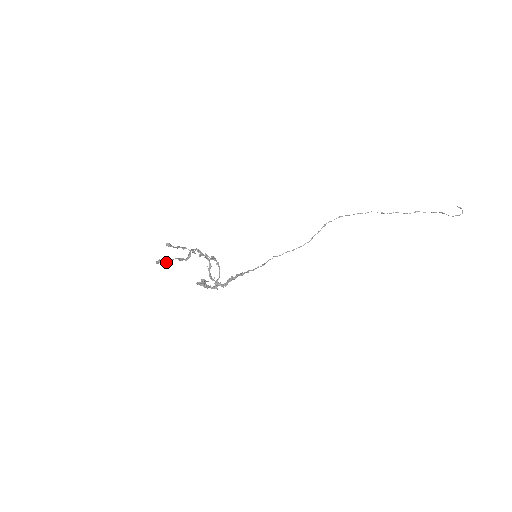
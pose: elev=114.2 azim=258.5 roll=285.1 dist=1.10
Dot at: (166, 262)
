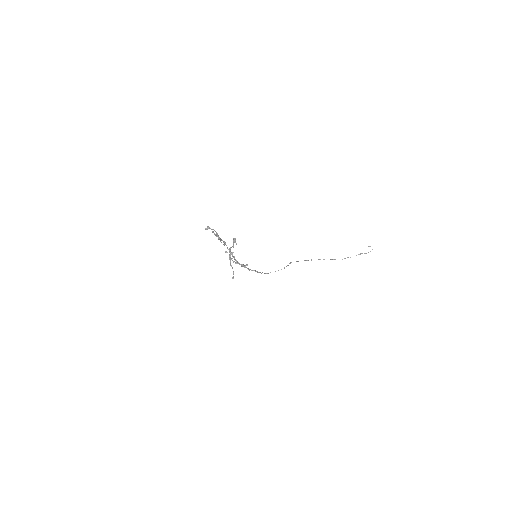
Dot at: occluded
